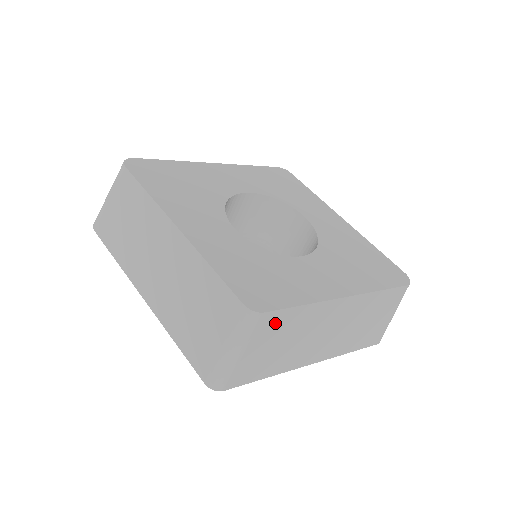
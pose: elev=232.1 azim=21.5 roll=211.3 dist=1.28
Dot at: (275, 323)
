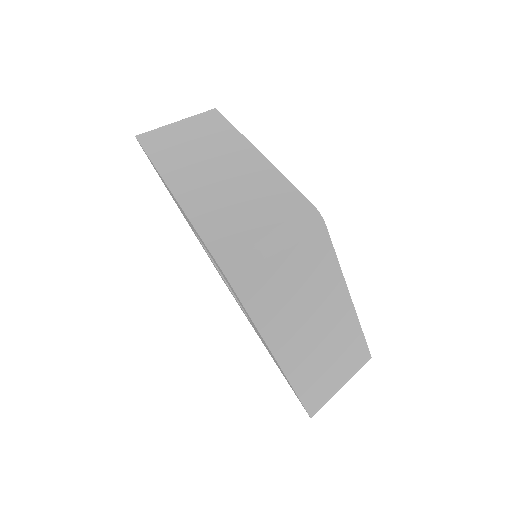
Dot at: (316, 251)
